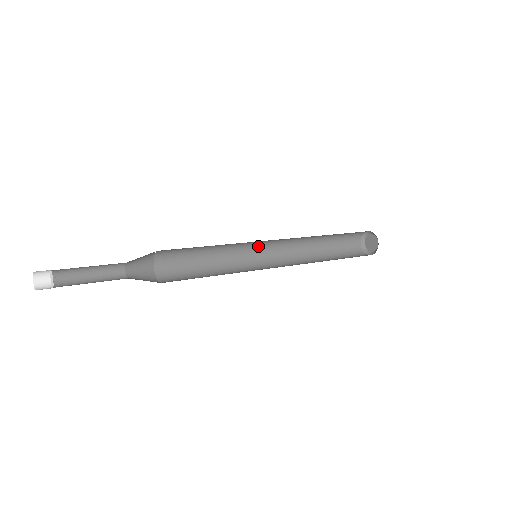
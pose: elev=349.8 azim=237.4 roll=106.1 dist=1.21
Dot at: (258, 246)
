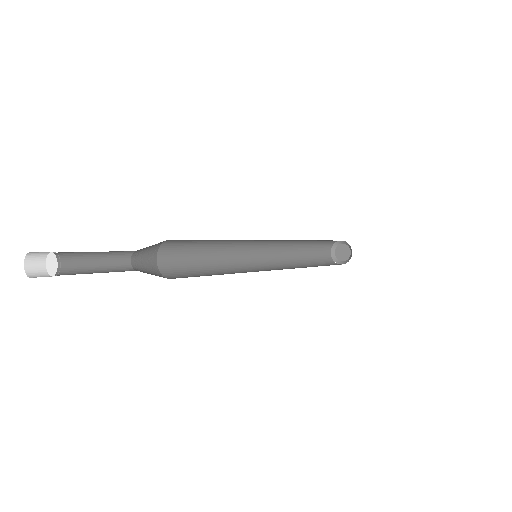
Dot at: (256, 243)
